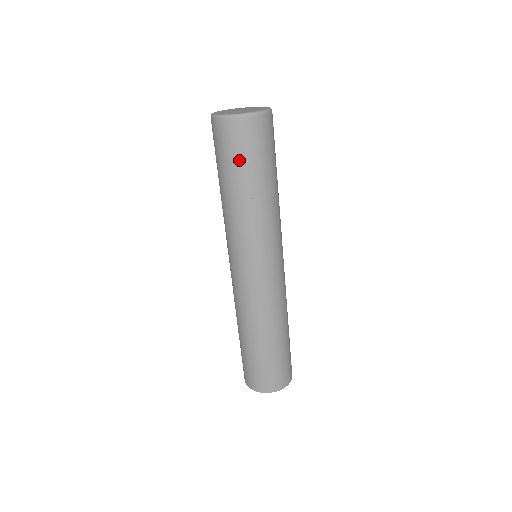
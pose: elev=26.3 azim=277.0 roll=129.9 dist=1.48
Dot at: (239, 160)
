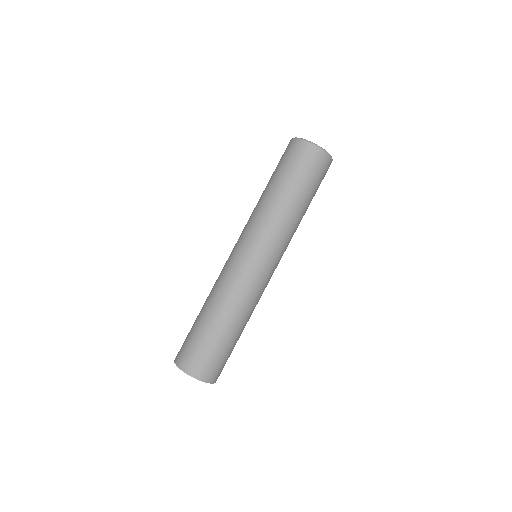
Dot at: (299, 173)
